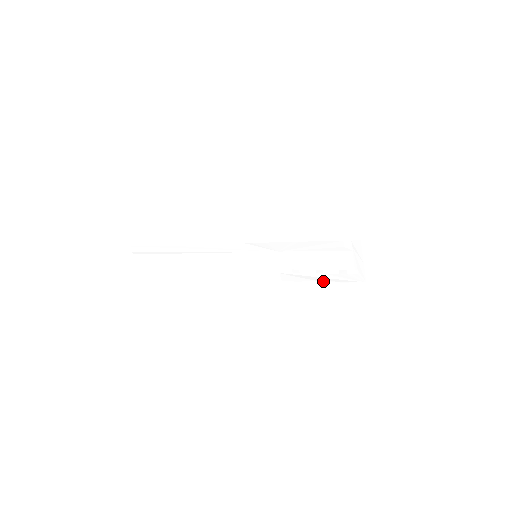
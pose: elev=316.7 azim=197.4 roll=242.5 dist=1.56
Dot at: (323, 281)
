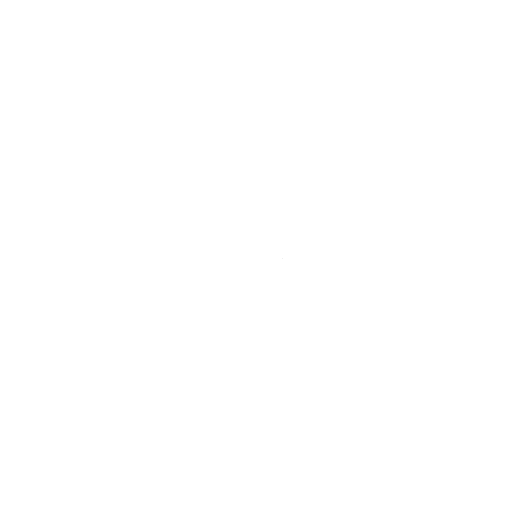
Dot at: occluded
